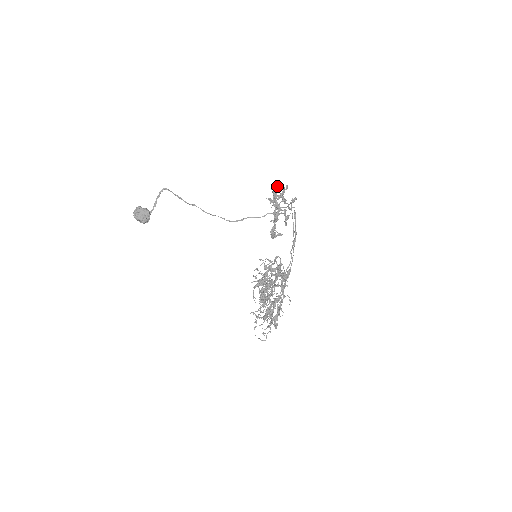
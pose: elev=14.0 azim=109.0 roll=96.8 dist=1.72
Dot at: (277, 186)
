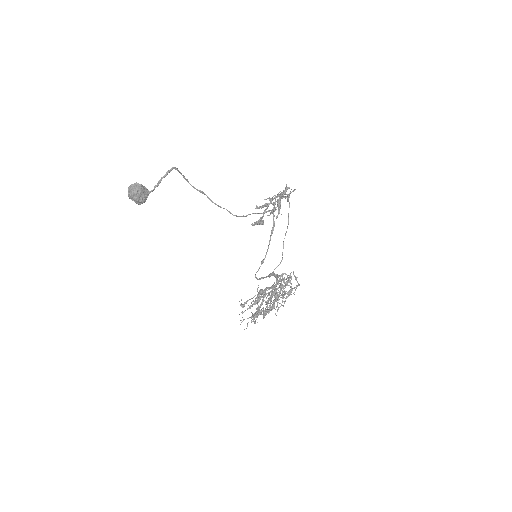
Dot at: (287, 189)
